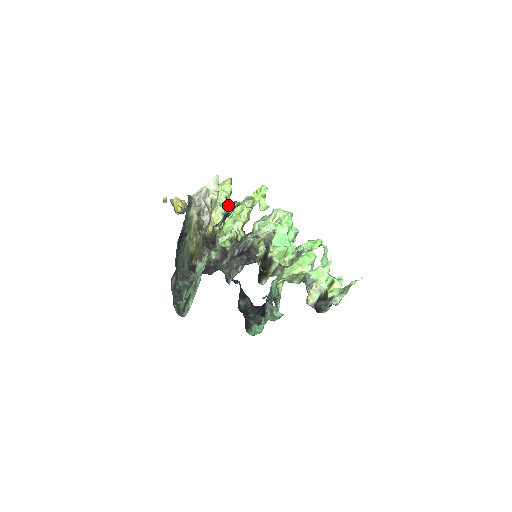
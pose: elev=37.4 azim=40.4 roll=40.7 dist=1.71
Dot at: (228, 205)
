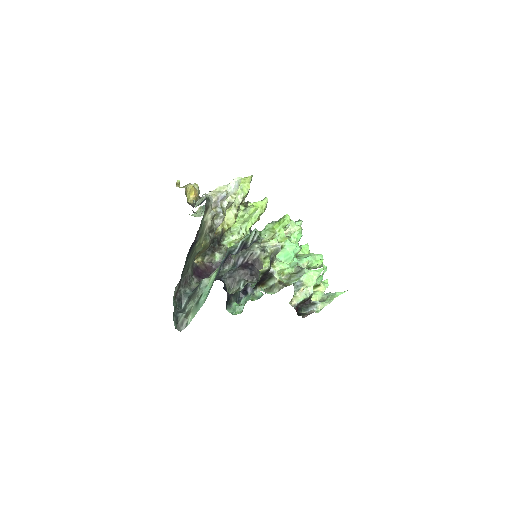
Dot at: (242, 203)
